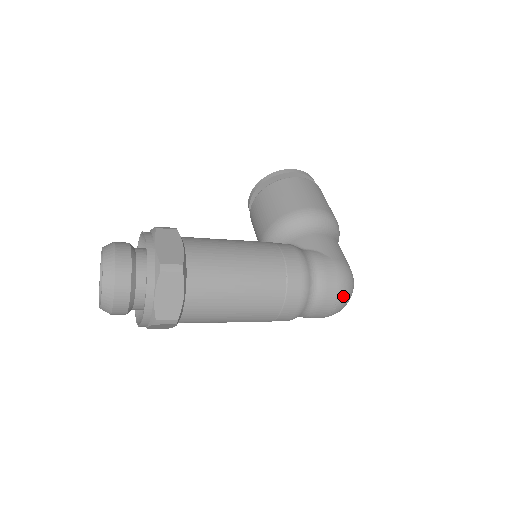
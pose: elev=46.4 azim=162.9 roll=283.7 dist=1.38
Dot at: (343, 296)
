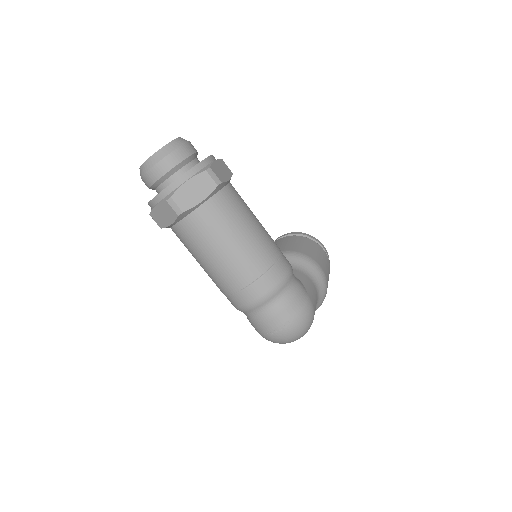
Dot at: (295, 325)
